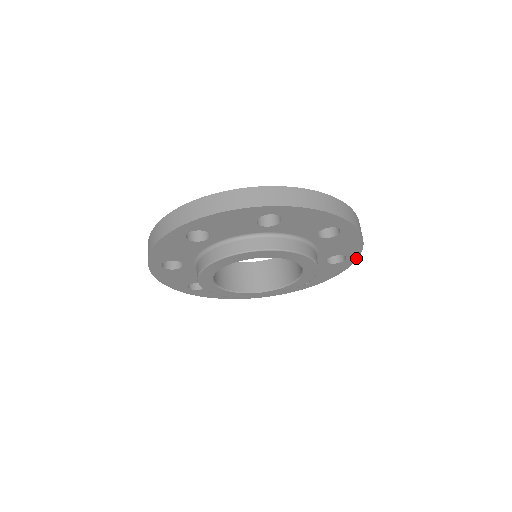
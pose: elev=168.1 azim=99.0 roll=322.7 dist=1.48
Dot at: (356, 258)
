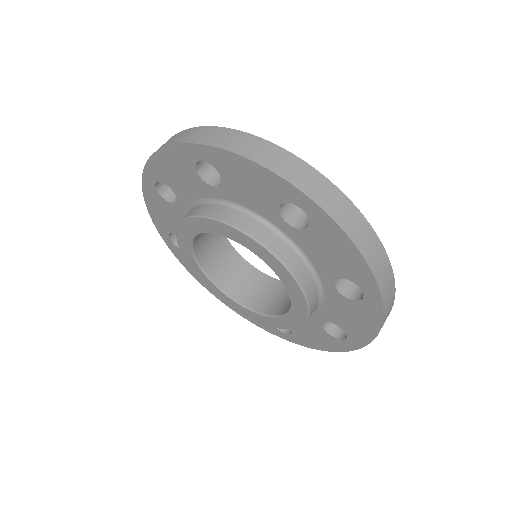
Dot at: (379, 297)
